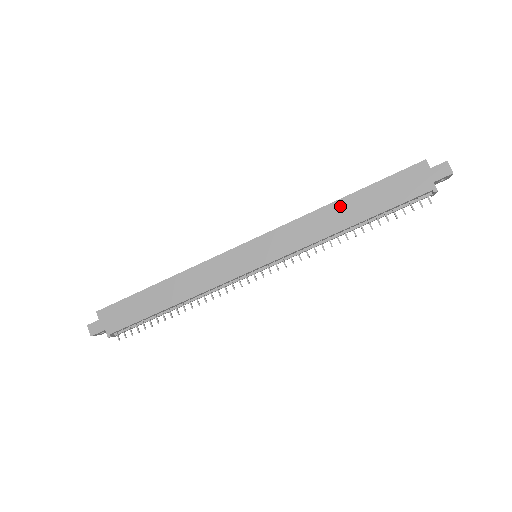
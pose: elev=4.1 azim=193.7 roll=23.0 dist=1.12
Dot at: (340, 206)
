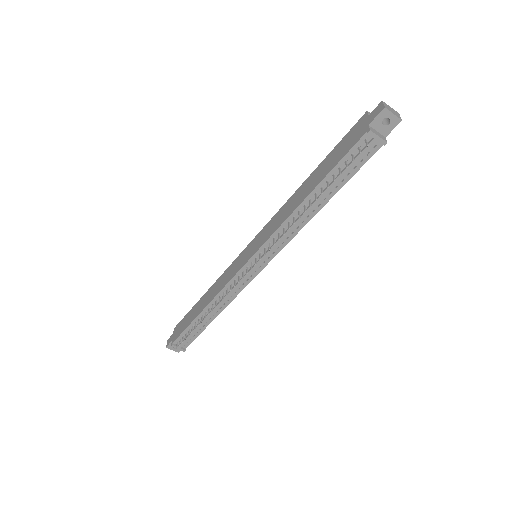
Dot at: (304, 185)
